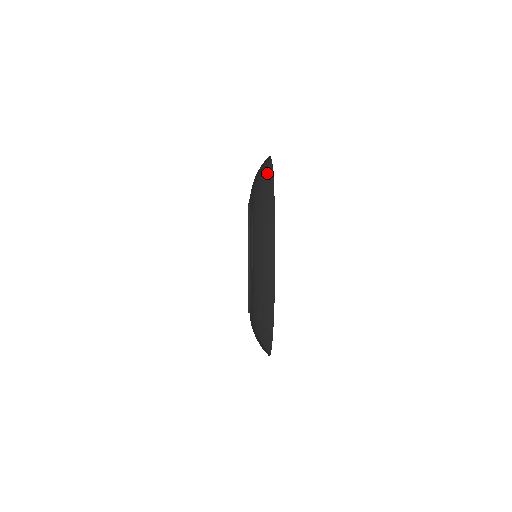
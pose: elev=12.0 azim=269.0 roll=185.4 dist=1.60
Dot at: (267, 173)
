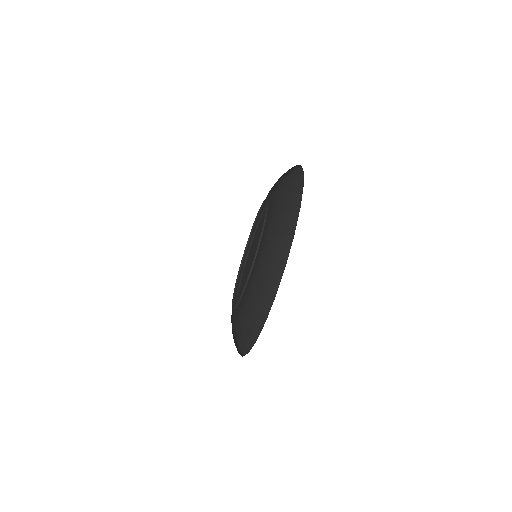
Dot at: (293, 170)
